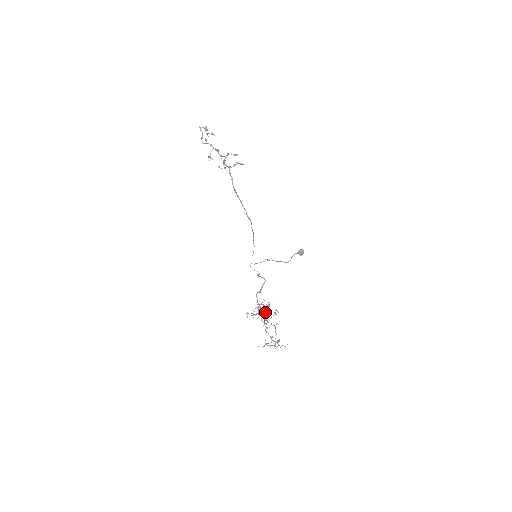
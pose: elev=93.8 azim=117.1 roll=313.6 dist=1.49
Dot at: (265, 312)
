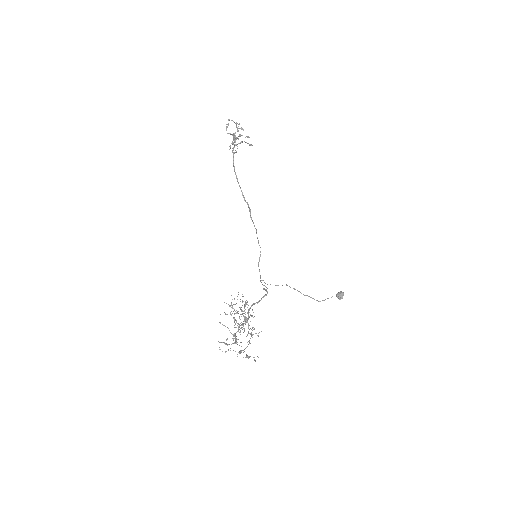
Dot at: occluded
